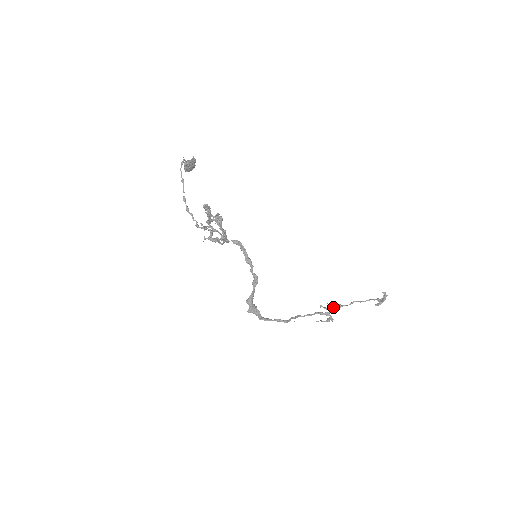
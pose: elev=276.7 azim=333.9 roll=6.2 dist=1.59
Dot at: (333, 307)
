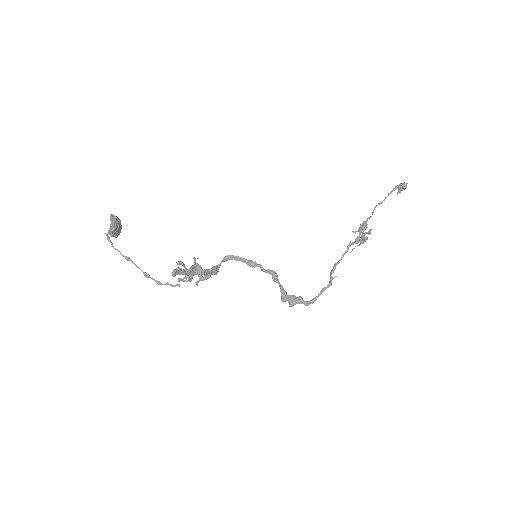
Dot at: occluded
